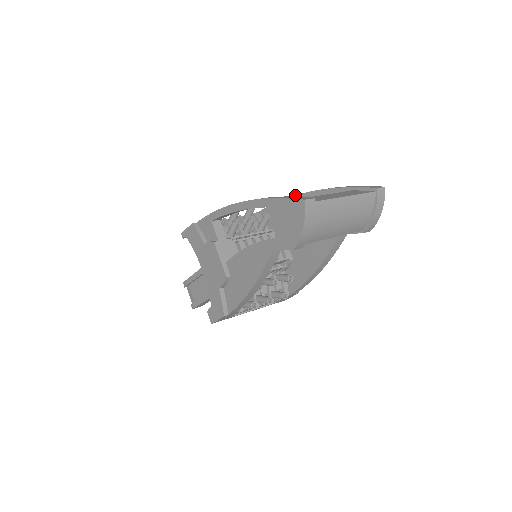
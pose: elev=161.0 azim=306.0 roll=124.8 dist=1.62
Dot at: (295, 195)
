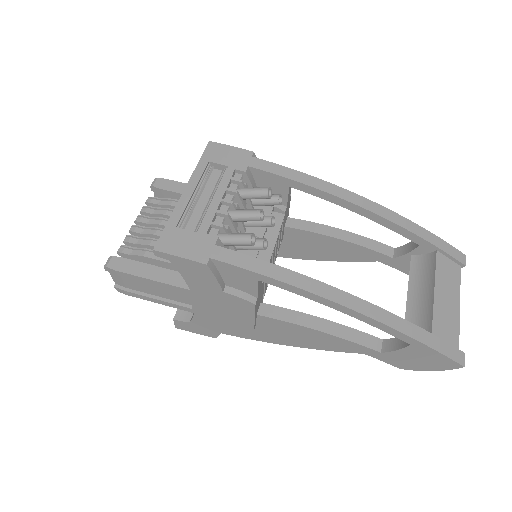
Dot at: (345, 200)
